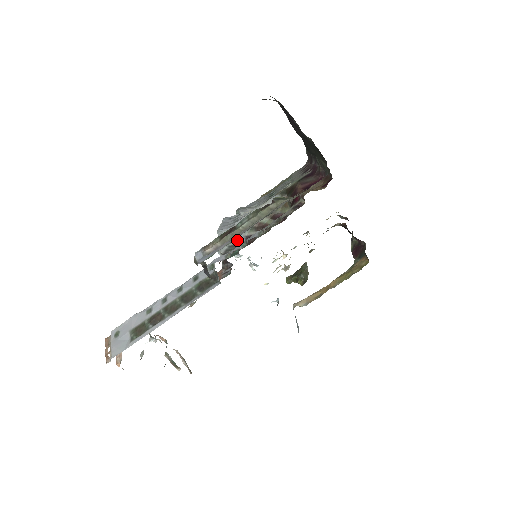
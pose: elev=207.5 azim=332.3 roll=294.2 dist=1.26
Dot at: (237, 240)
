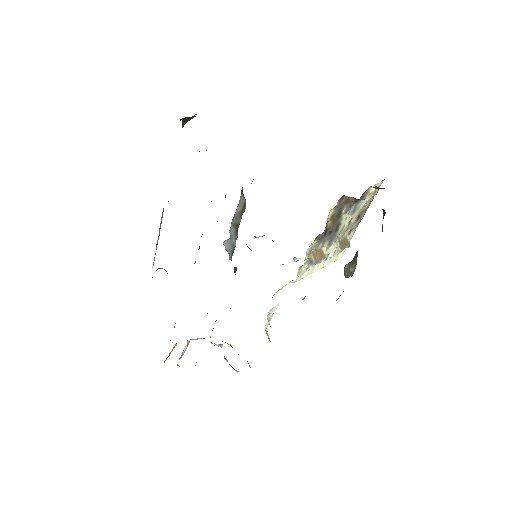
Dot at: (234, 245)
